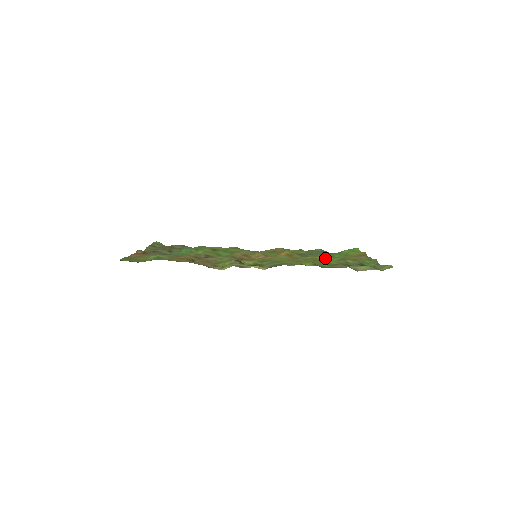
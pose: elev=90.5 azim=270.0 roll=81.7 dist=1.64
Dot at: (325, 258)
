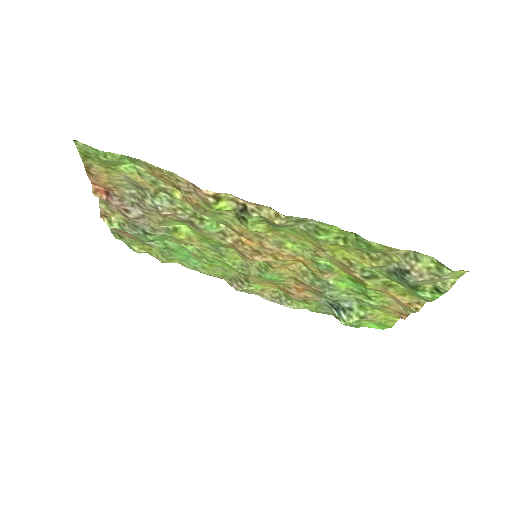
Dot at: (354, 279)
